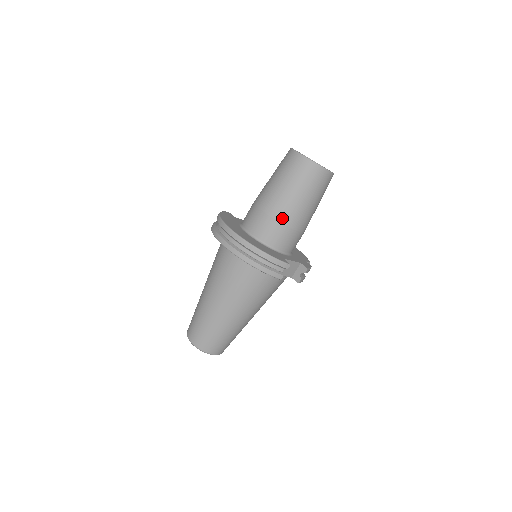
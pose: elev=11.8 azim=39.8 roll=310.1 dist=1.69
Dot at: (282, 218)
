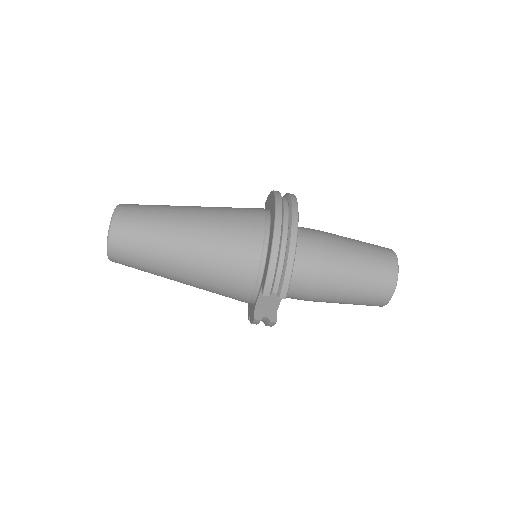
Dot at: (327, 268)
